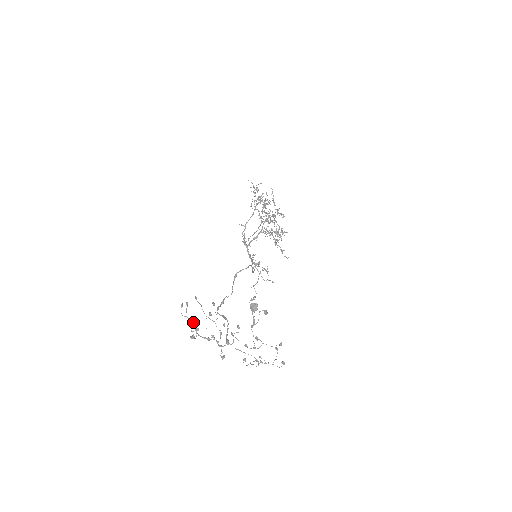
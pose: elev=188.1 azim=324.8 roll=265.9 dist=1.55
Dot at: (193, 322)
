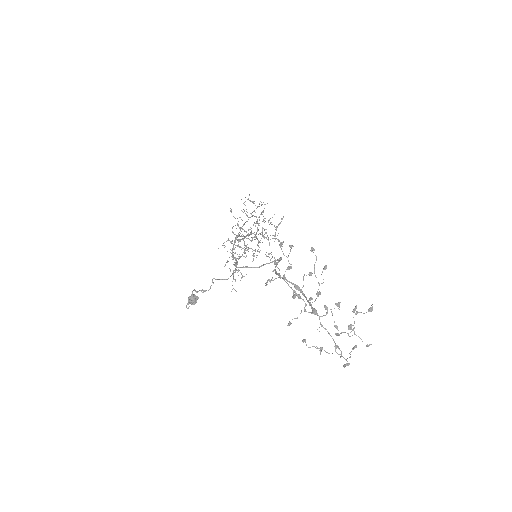
Dot at: (289, 268)
